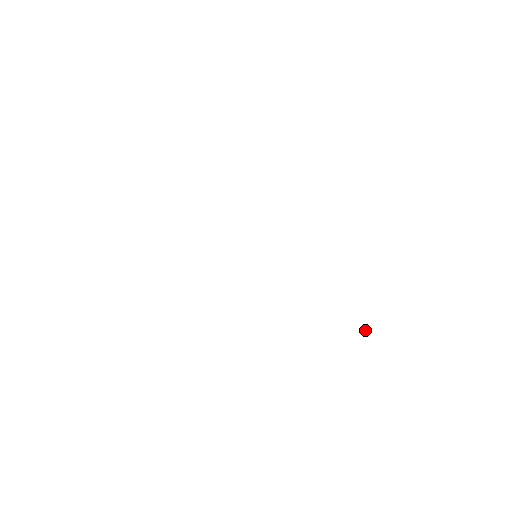
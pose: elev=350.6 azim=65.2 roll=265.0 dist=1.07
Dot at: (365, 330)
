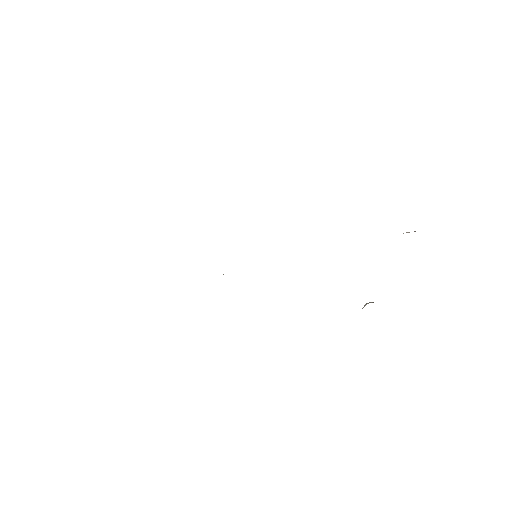
Dot at: (366, 303)
